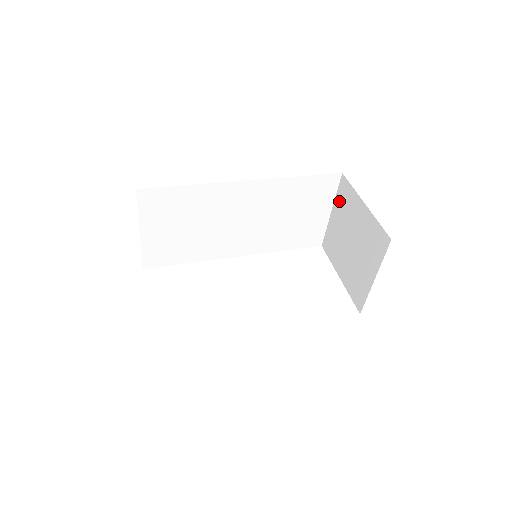
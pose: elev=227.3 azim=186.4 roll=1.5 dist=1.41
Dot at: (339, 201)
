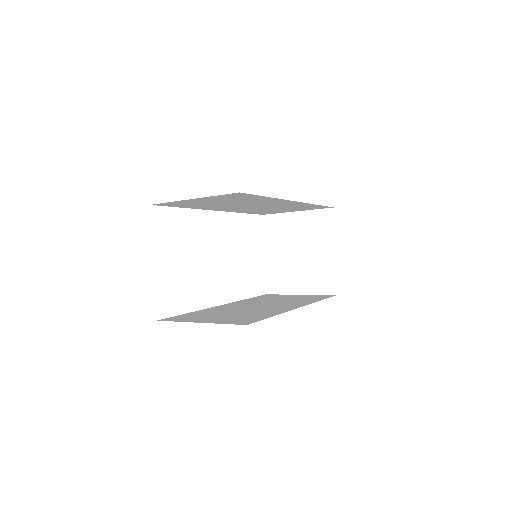
Dot at: (313, 217)
